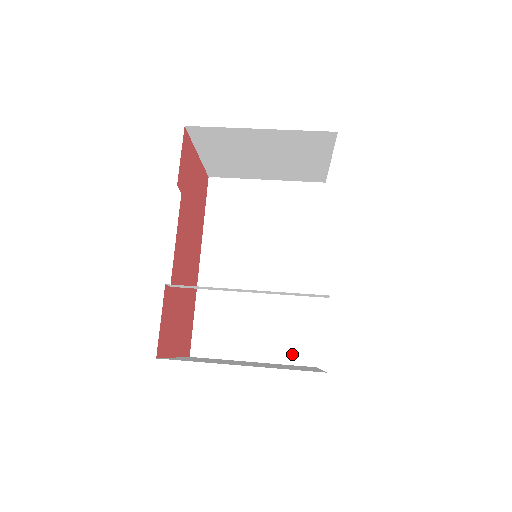
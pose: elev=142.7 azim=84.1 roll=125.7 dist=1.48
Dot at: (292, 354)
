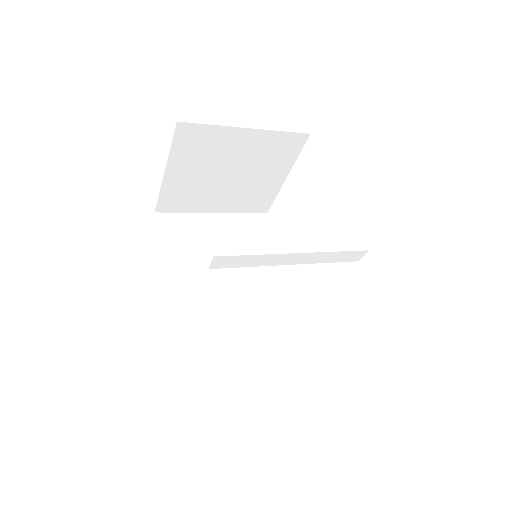
Dot at: (299, 368)
